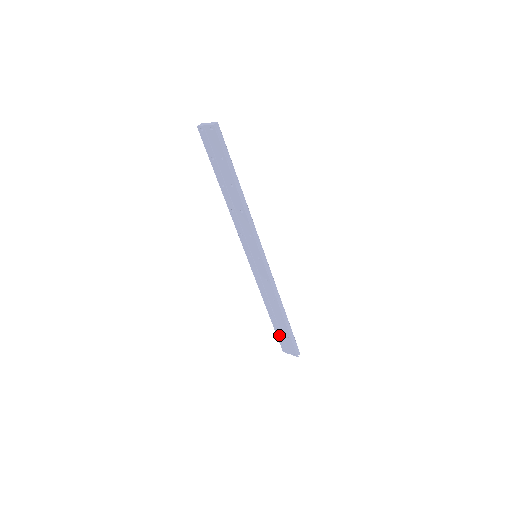
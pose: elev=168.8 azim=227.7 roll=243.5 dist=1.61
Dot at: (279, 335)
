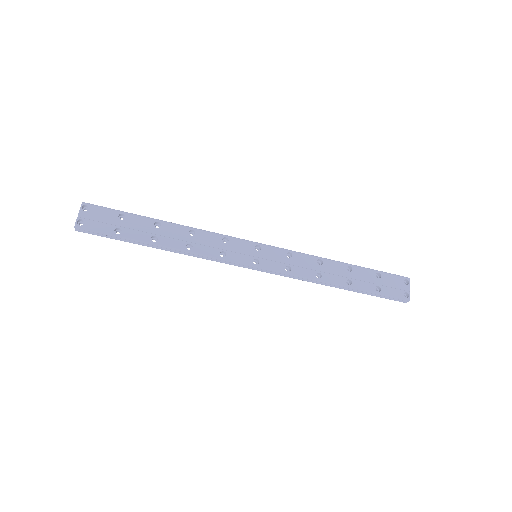
Dot at: occluded
